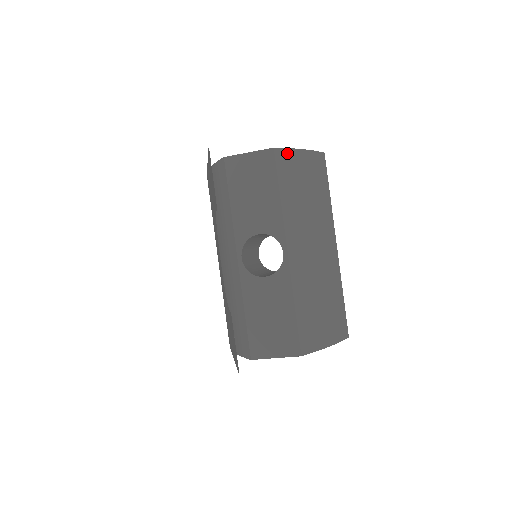
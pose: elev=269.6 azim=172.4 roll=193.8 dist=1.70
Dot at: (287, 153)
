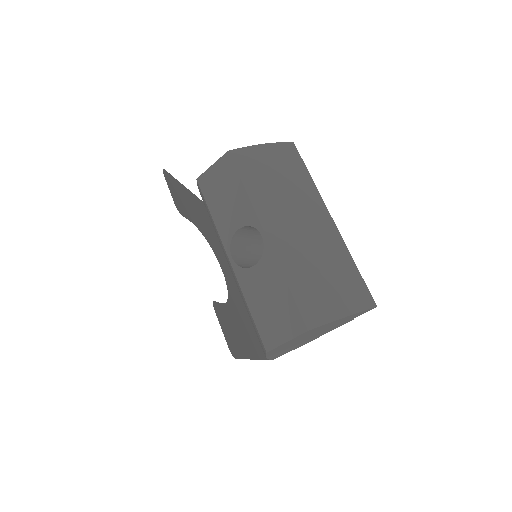
Dot at: (244, 151)
